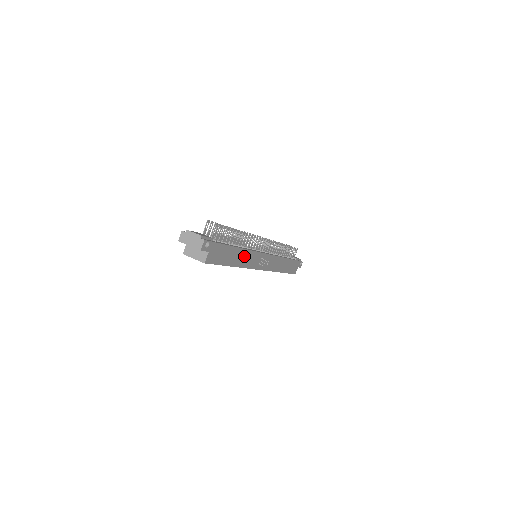
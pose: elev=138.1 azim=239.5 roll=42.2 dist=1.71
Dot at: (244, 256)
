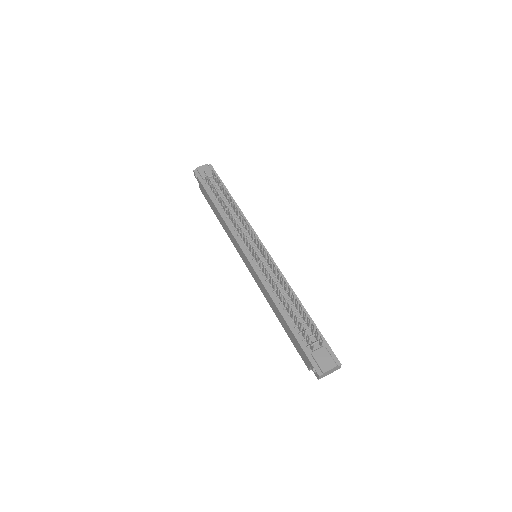
Dot at: occluded
